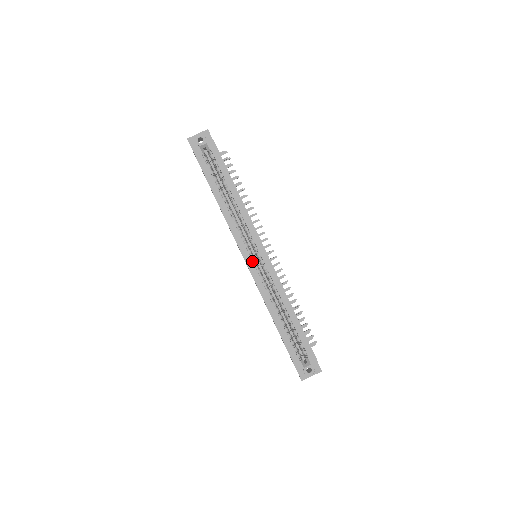
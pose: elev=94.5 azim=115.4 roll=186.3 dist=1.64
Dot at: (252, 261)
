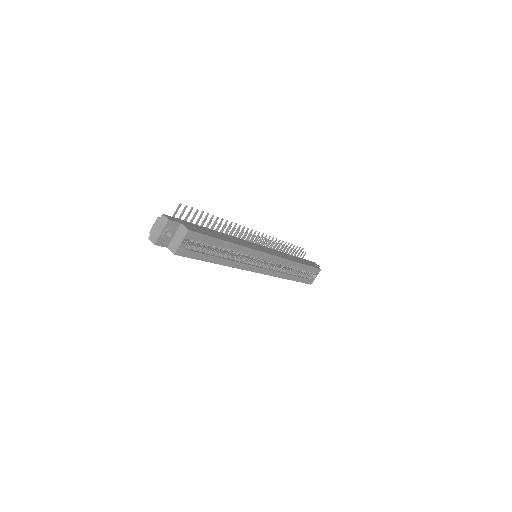
Dot at: (263, 268)
